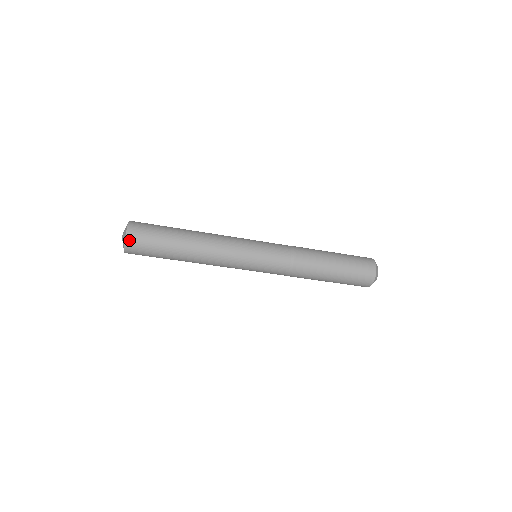
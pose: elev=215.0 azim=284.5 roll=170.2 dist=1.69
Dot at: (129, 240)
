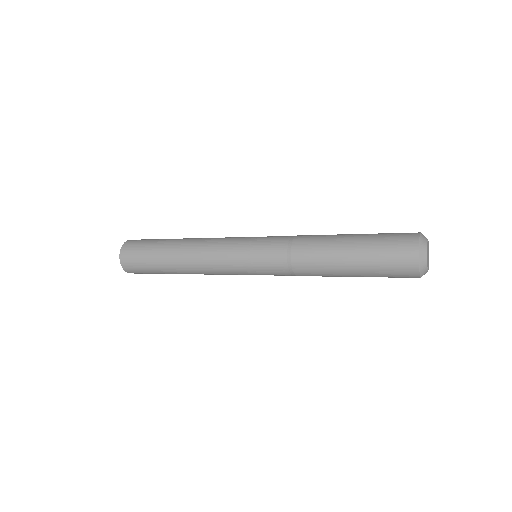
Dot at: (123, 260)
